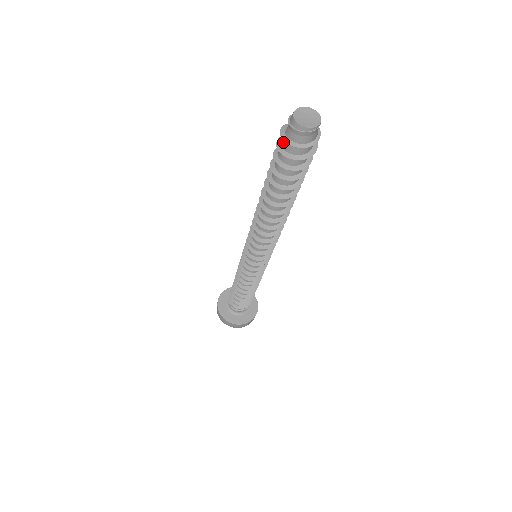
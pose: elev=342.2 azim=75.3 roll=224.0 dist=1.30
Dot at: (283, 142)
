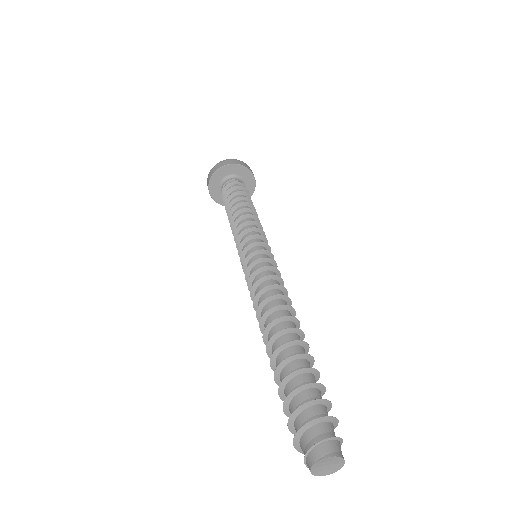
Dot at: (296, 428)
